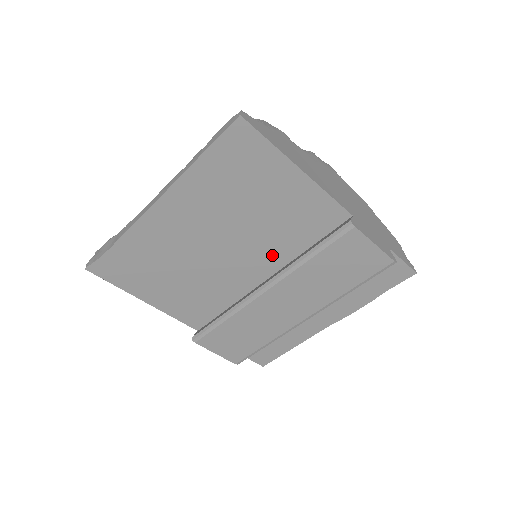
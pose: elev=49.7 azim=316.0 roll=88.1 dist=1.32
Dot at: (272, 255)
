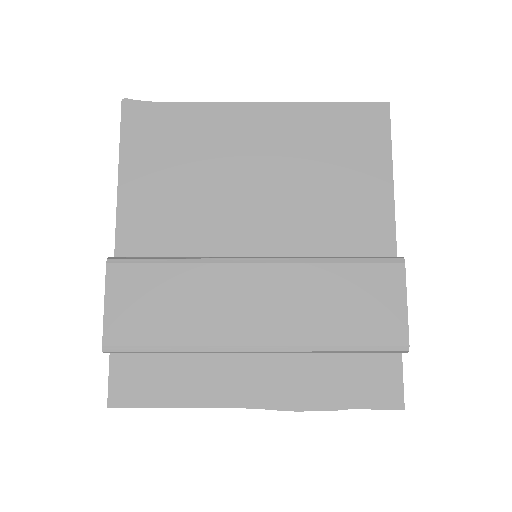
Dot at: (291, 244)
